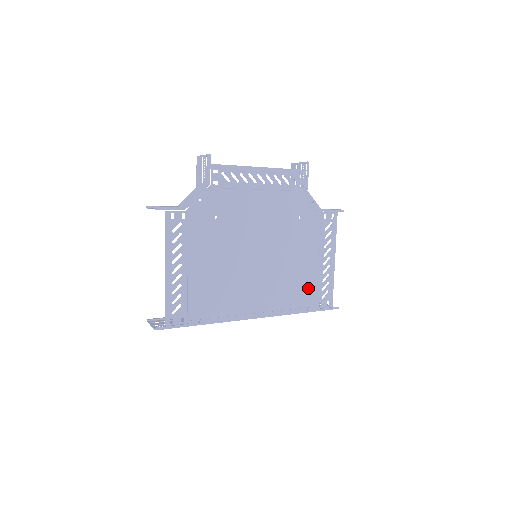
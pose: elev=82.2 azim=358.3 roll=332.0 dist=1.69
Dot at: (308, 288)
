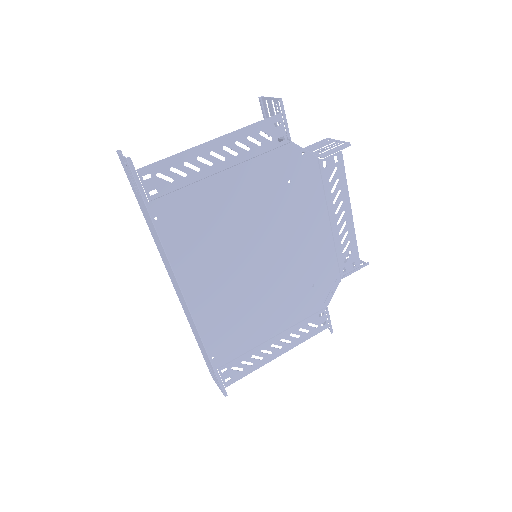
Dot at: (239, 343)
